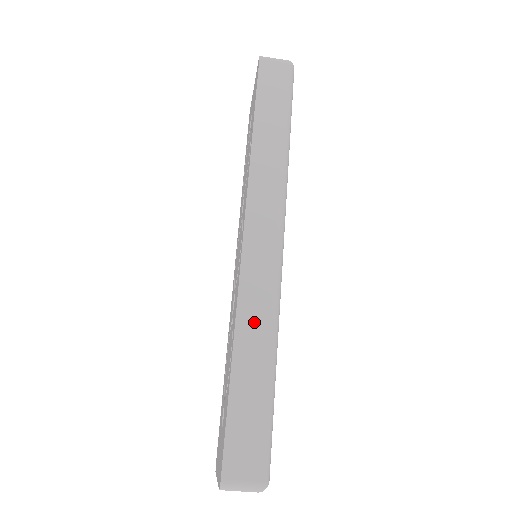
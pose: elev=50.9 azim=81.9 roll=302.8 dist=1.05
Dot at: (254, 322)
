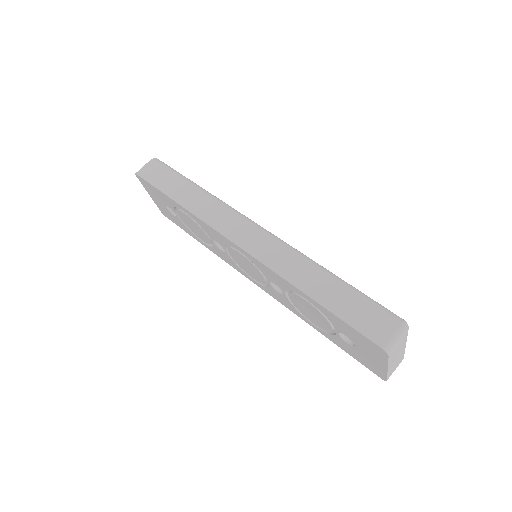
Dot at: (294, 269)
